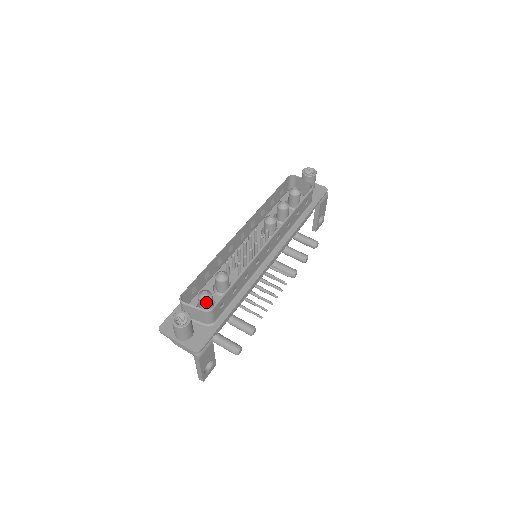
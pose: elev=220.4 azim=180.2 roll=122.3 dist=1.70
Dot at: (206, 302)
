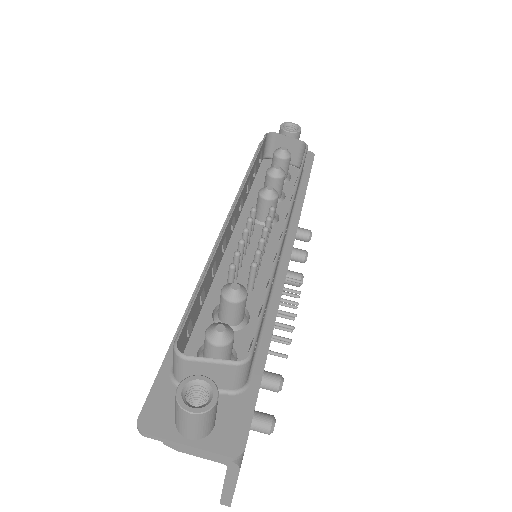
Dot at: (226, 346)
